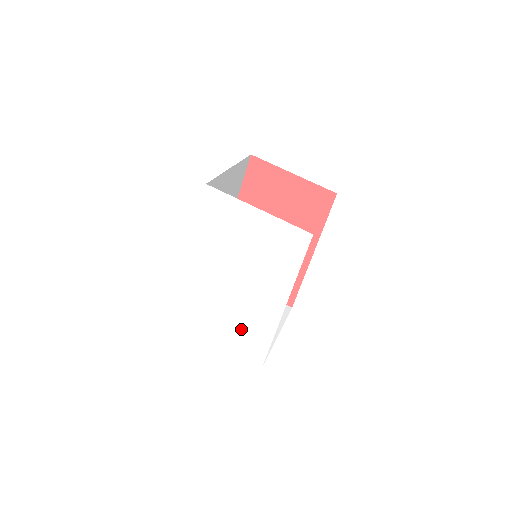
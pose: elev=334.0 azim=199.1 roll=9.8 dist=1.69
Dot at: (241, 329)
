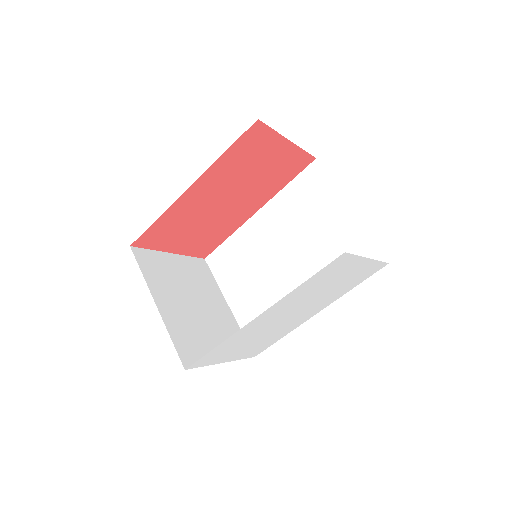
Dot at: (259, 344)
